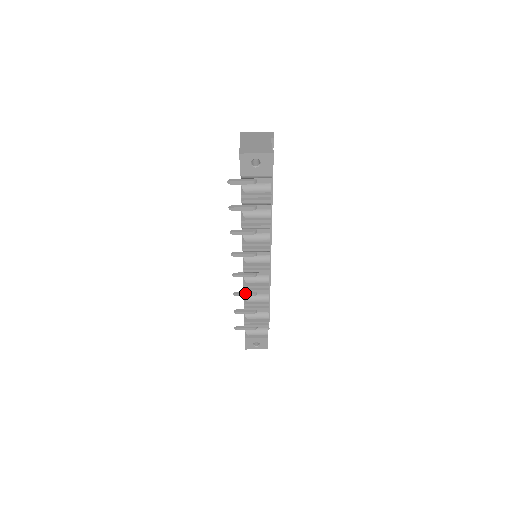
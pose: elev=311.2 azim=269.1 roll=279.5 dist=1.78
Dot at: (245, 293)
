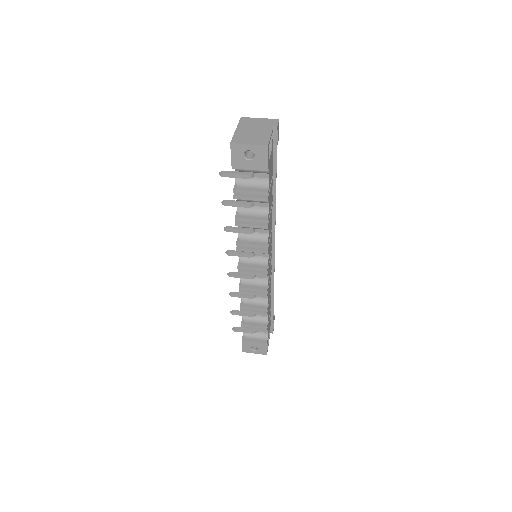
Dot at: (242, 294)
